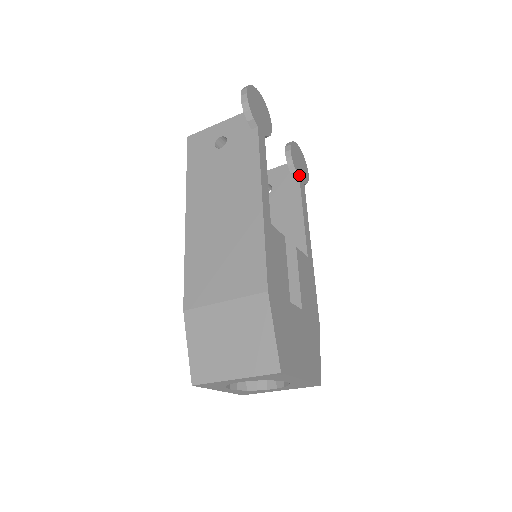
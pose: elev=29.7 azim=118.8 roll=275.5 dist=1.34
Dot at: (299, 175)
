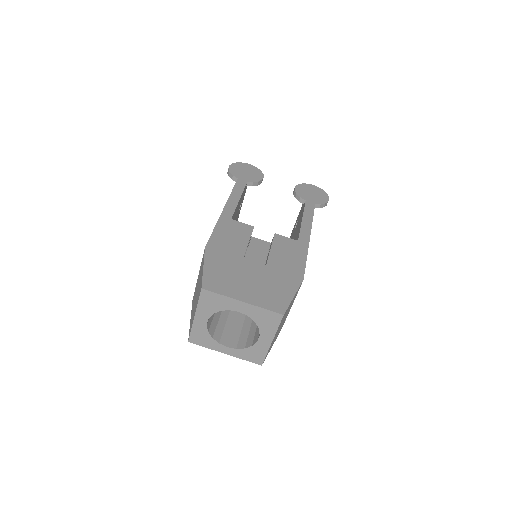
Dot at: (306, 199)
